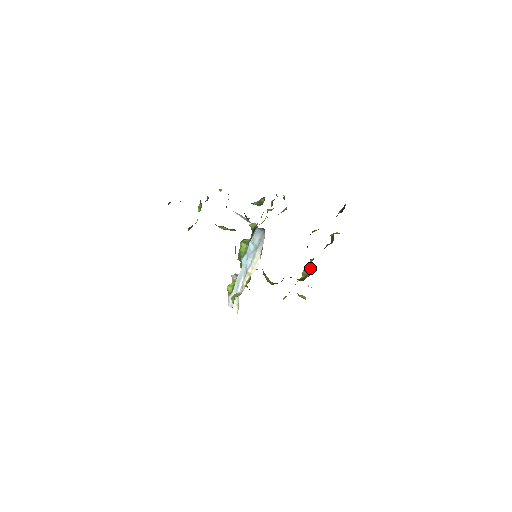
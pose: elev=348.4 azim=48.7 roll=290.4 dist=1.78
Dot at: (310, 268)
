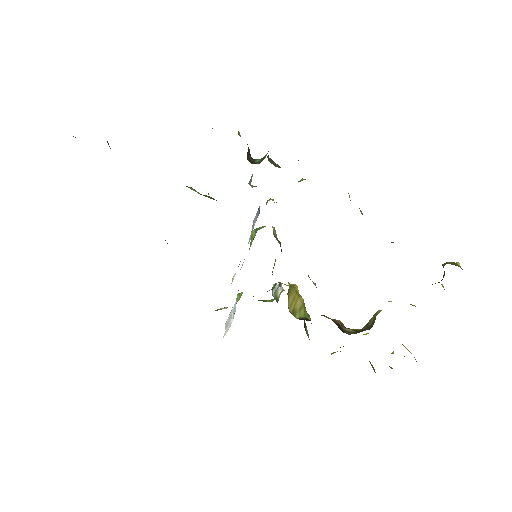
Dot at: (375, 316)
